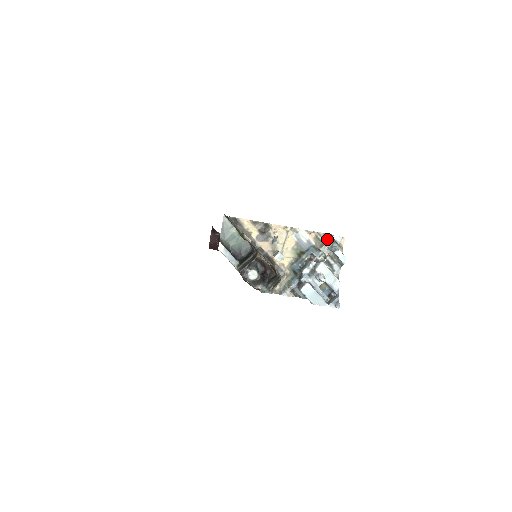
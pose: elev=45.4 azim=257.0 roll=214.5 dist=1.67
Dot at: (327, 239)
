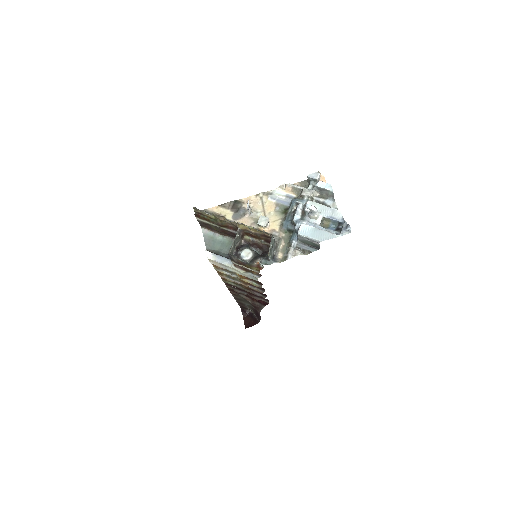
Dot at: (306, 186)
